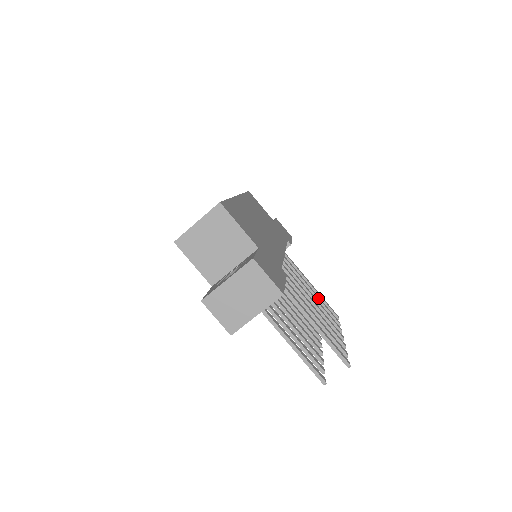
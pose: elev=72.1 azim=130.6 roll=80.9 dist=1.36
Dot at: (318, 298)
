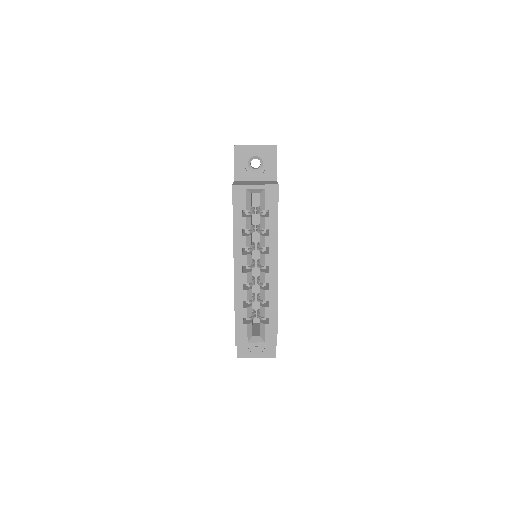
Dot at: occluded
